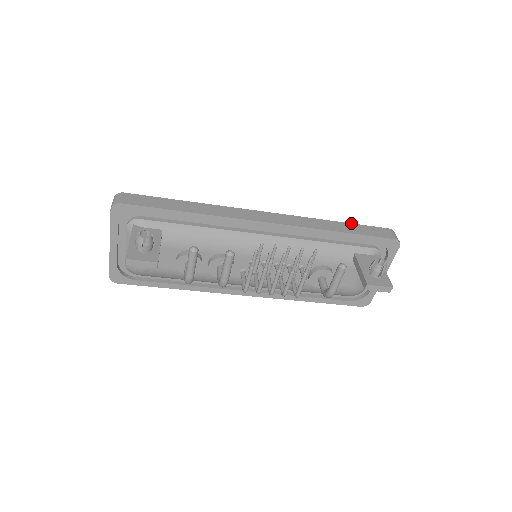
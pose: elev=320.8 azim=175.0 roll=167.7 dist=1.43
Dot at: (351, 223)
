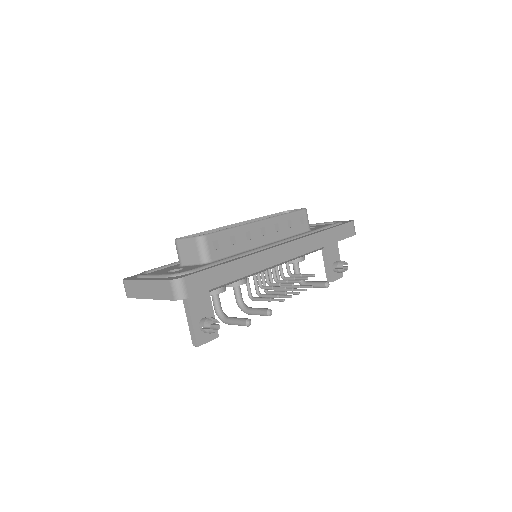
Dot at: (333, 227)
